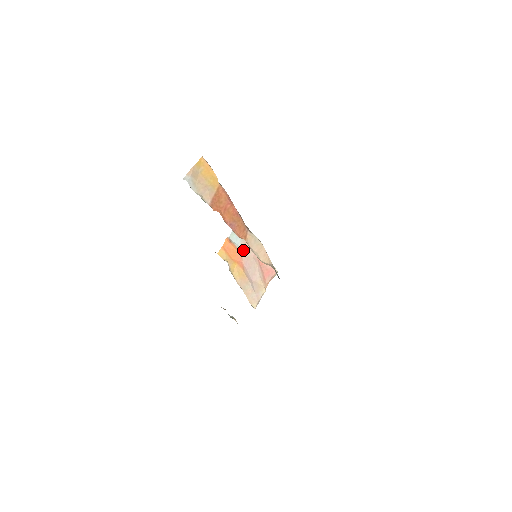
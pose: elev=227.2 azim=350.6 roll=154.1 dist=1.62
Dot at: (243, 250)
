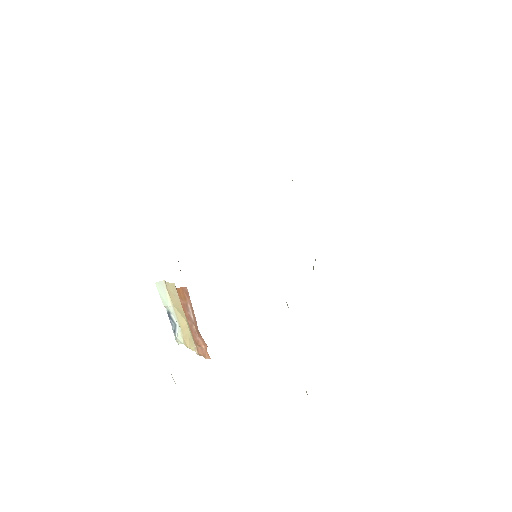
Dot at: occluded
